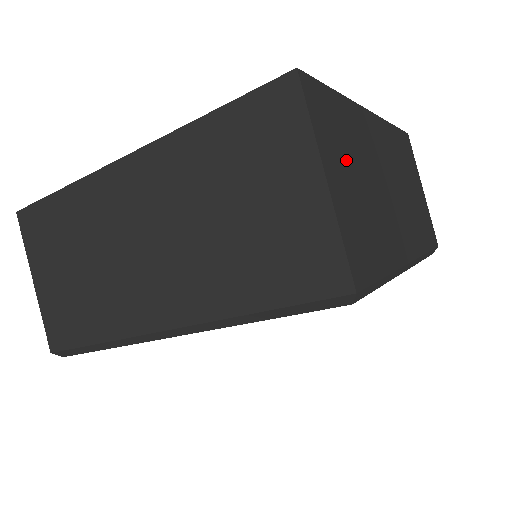
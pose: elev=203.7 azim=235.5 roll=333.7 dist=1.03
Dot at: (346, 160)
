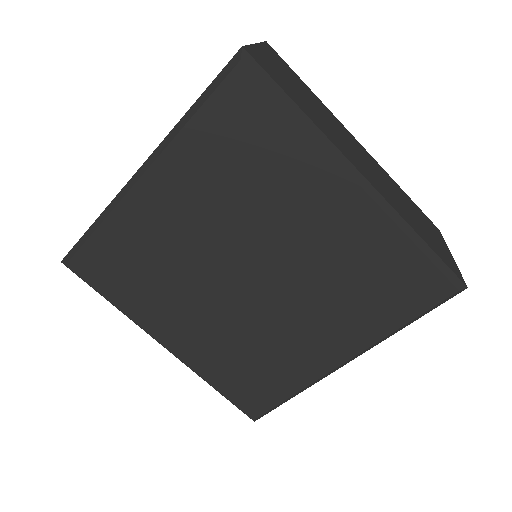
Dot at: (291, 78)
